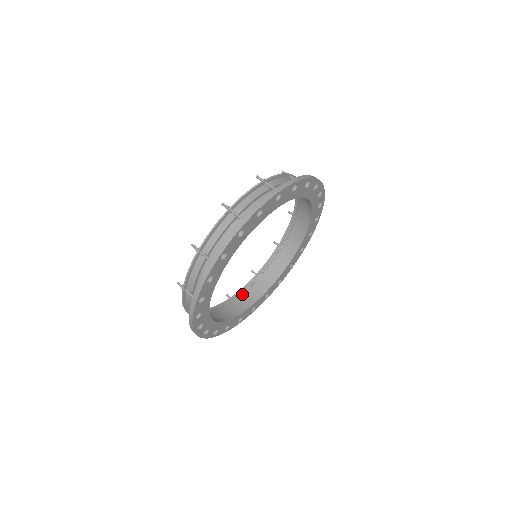
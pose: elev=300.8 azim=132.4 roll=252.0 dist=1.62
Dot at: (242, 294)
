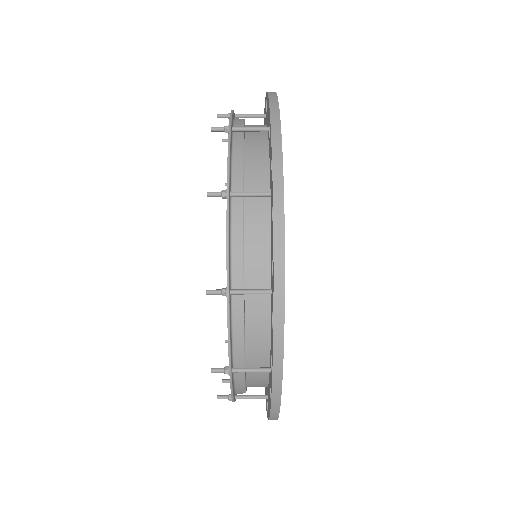
Dot at: occluded
